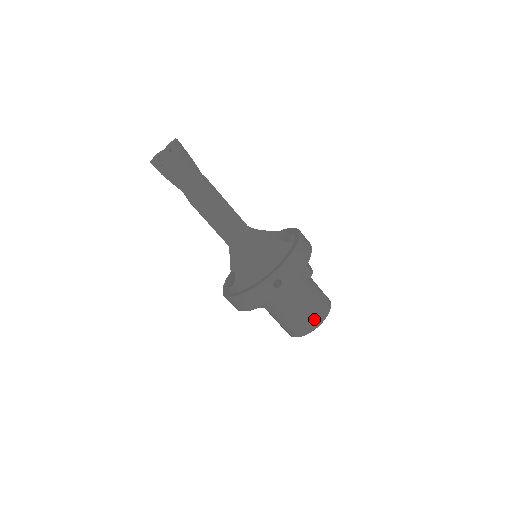
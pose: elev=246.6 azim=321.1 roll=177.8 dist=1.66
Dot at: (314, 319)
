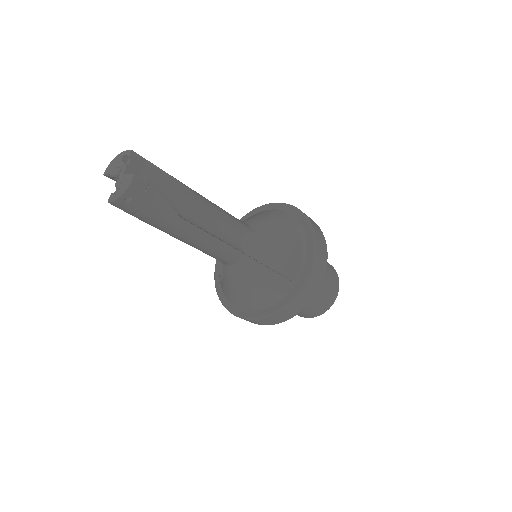
Dot at: (309, 315)
